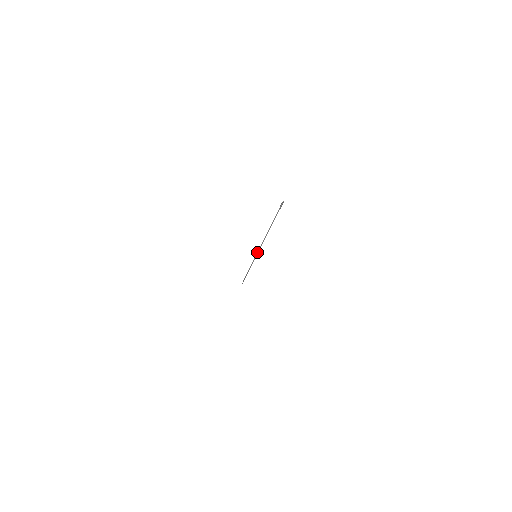
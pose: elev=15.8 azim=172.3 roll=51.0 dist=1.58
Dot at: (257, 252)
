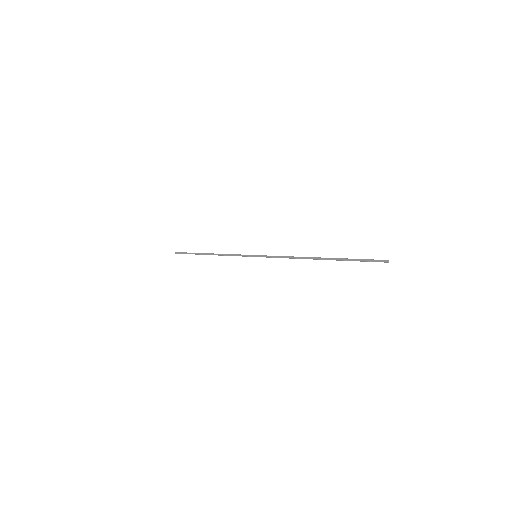
Dot at: (266, 257)
